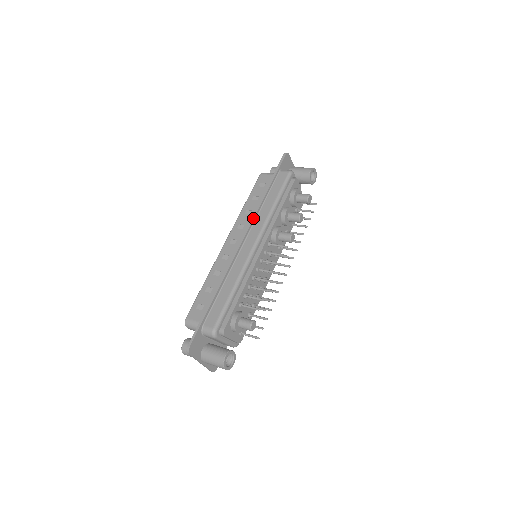
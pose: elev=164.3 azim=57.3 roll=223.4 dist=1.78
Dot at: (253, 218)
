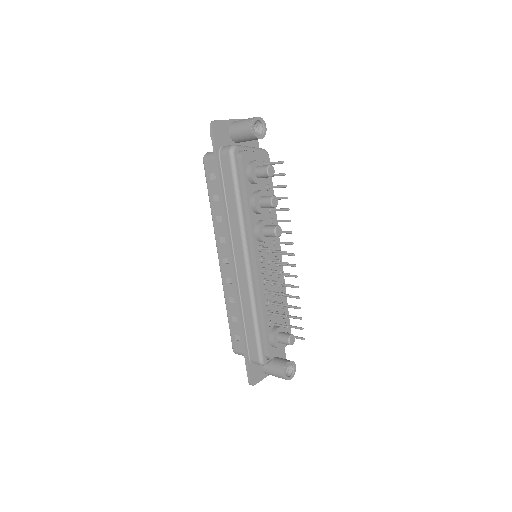
Dot at: (227, 233)
